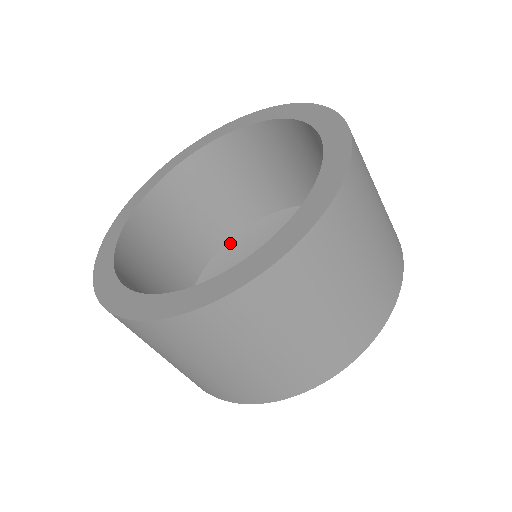
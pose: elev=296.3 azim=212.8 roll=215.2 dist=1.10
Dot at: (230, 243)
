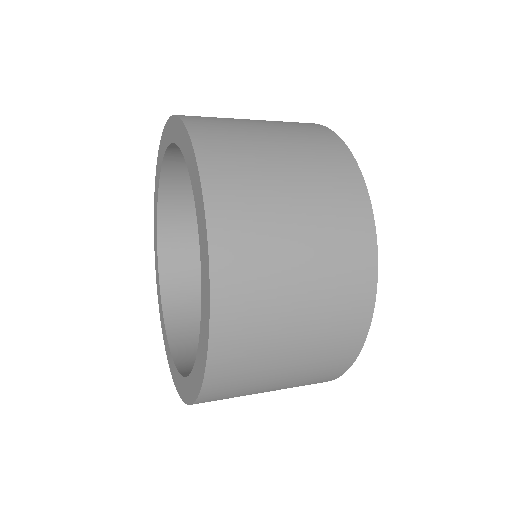
Dot at: occluded
